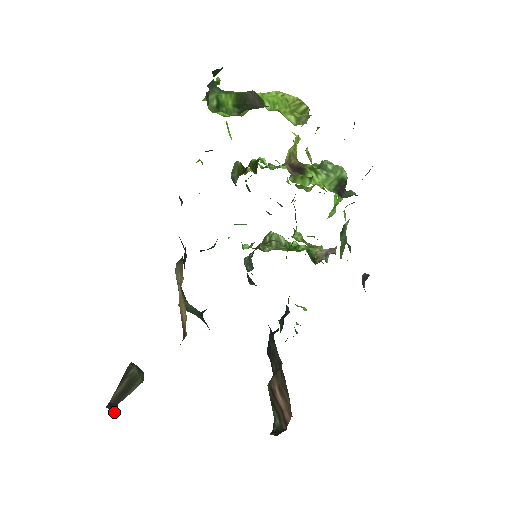
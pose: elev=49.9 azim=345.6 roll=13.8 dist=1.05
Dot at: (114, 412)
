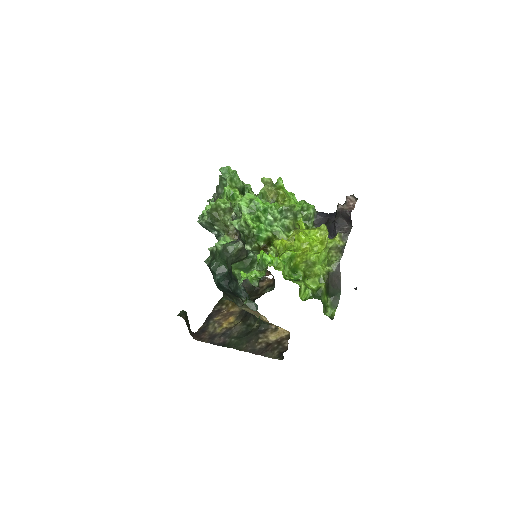
Dot at: (196, 335)
